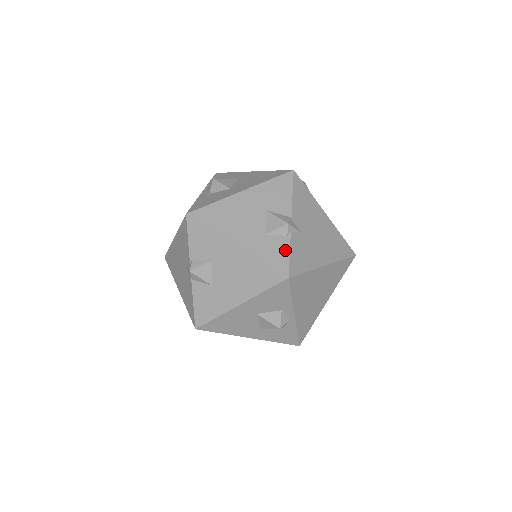
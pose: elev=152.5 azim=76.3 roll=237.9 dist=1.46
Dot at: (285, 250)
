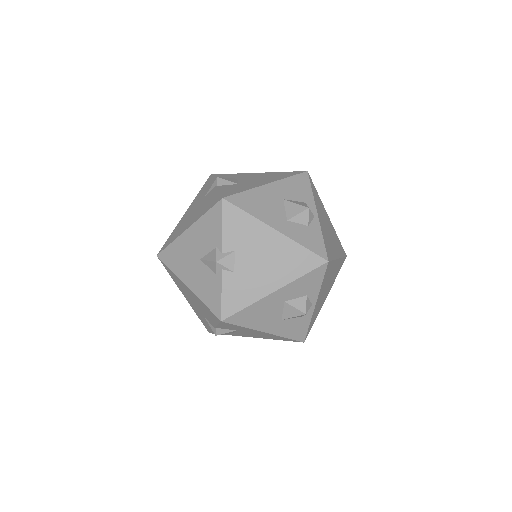
Dot at: occluded
